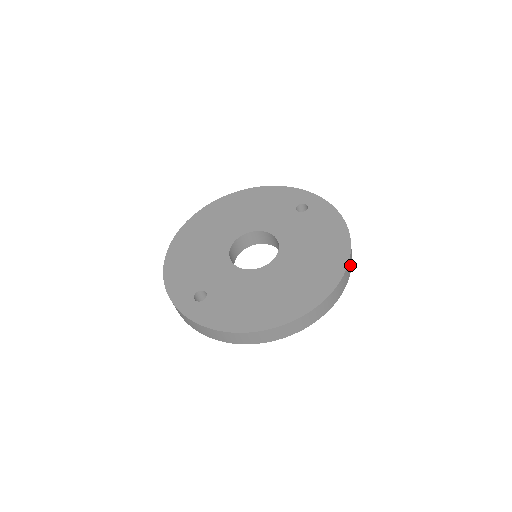
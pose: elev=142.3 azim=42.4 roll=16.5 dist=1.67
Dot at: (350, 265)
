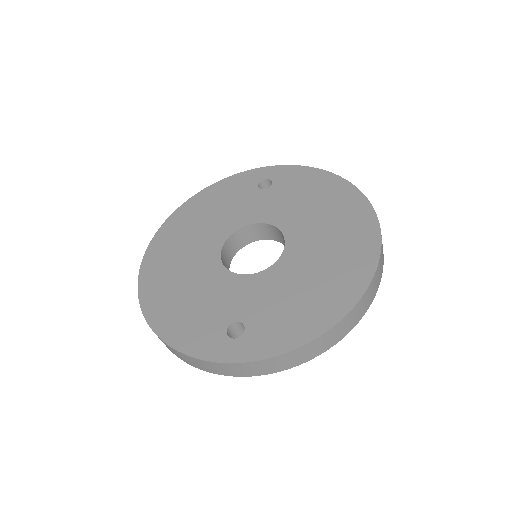
Dot at: occluded
